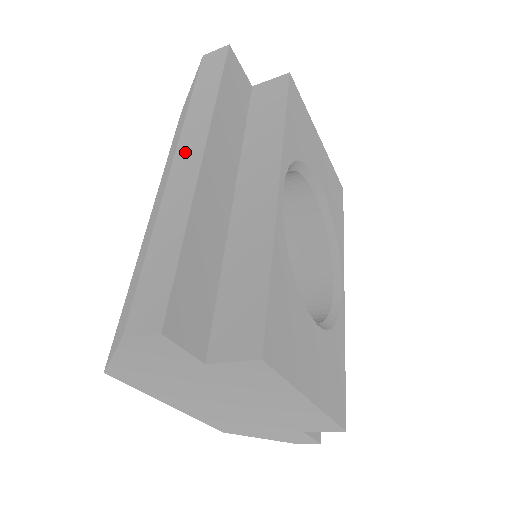
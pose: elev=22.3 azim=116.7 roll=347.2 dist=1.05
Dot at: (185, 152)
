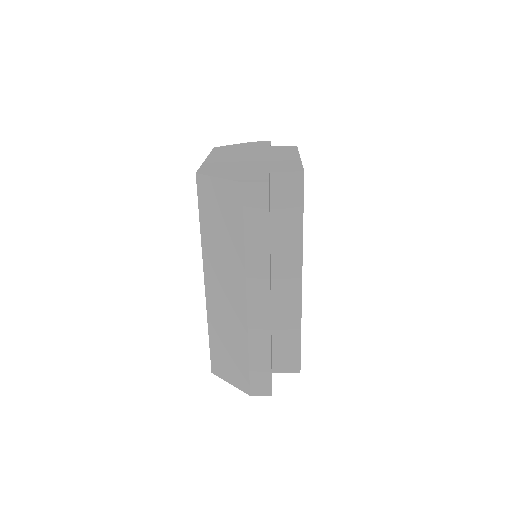
Dot at: (255, 294)
